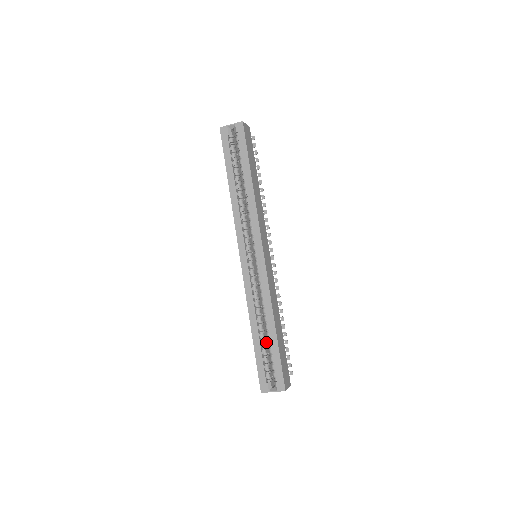
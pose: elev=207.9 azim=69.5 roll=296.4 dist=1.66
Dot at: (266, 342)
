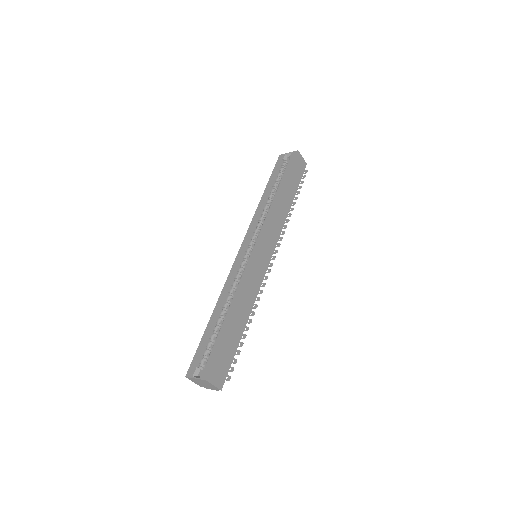
Dot at: occluded
